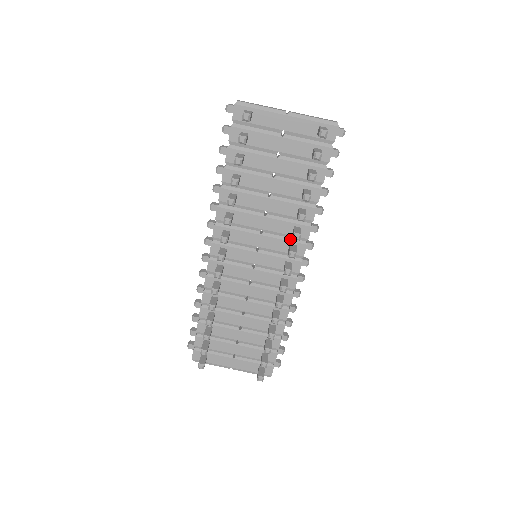
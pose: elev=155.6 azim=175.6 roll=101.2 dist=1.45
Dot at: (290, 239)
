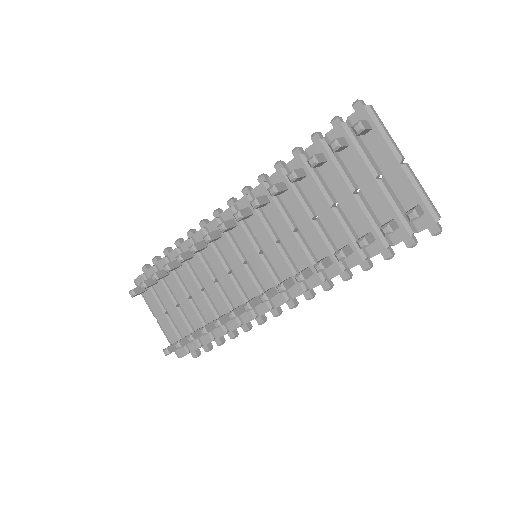
Dot at: (296, 273)
